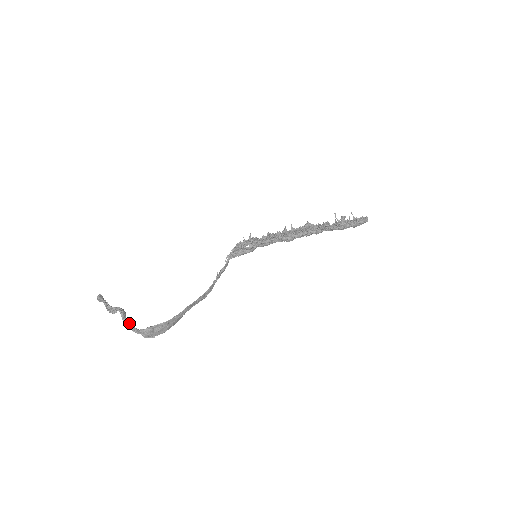
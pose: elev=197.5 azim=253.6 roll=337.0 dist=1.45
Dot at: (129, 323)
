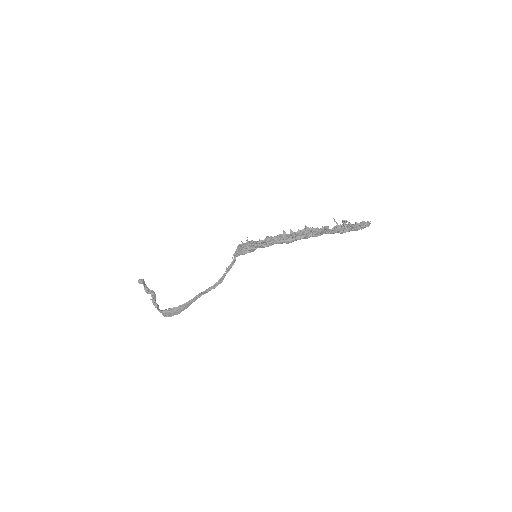
Dot at: (155, 304)
